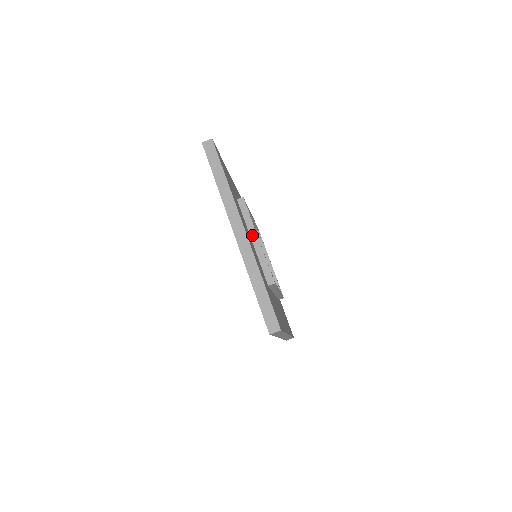
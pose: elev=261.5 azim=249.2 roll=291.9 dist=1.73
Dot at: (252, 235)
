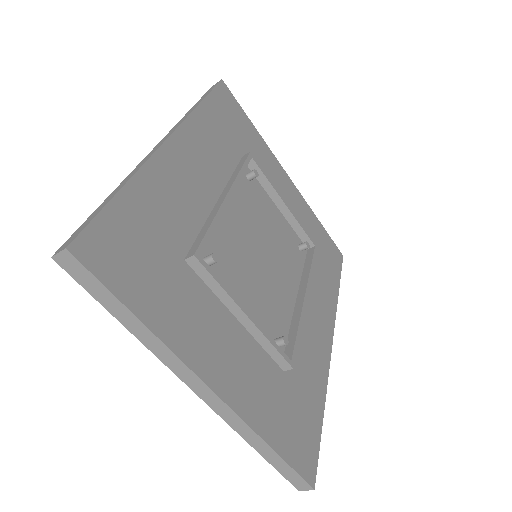
Dot at: (234, 312)
